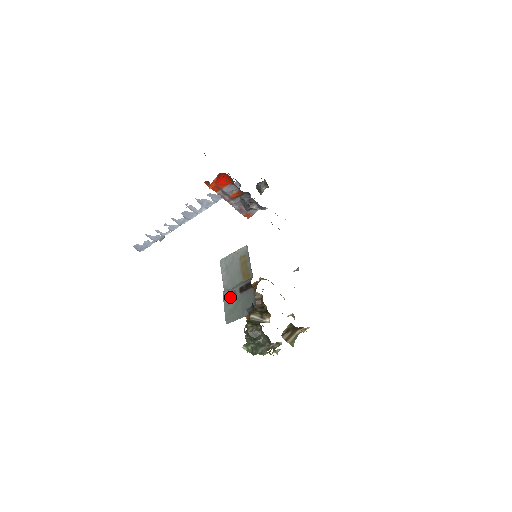
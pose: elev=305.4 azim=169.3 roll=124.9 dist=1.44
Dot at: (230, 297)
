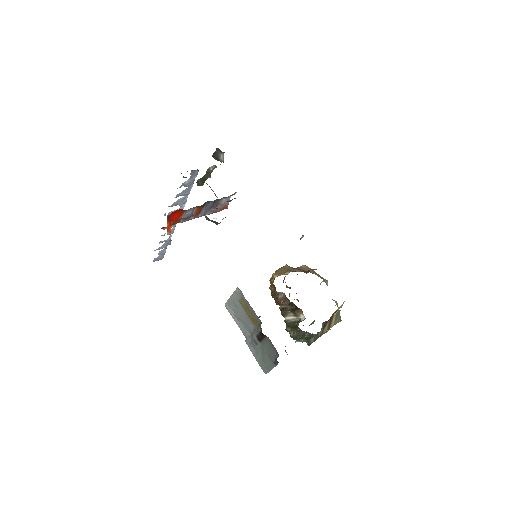
Dot at: (254, 346)
